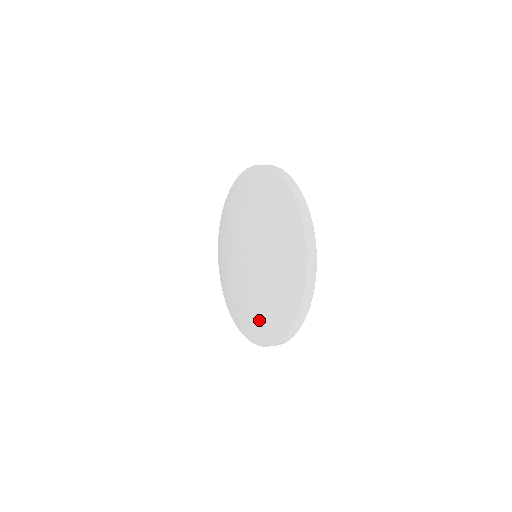
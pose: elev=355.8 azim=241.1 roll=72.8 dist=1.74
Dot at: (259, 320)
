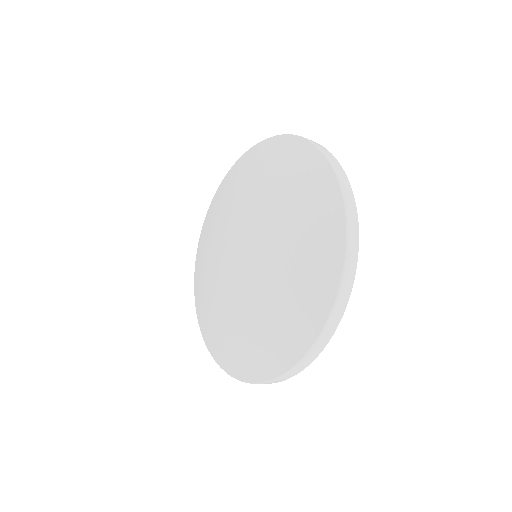
Dot at: (222, 335)
